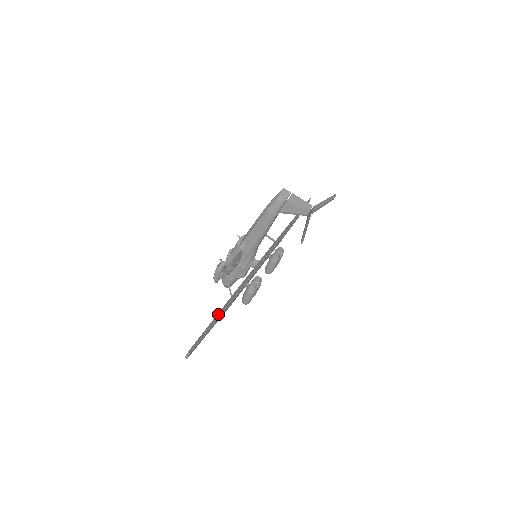
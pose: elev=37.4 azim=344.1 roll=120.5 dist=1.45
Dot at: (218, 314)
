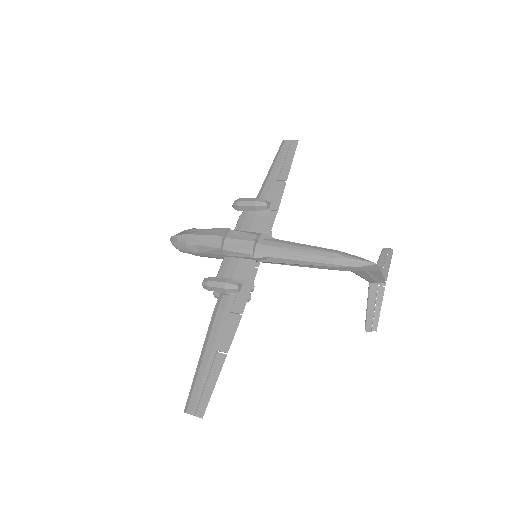
Dot at: (223, 355)
